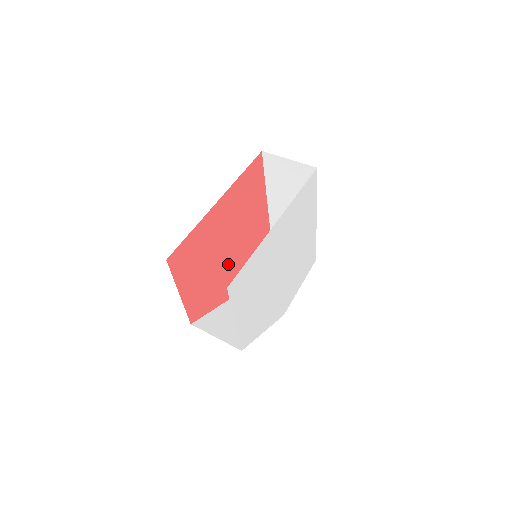
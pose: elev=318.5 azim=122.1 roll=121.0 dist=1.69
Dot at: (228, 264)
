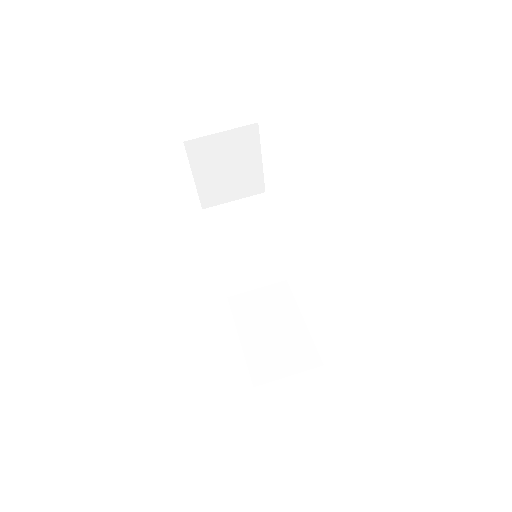
Dot at: occluded
